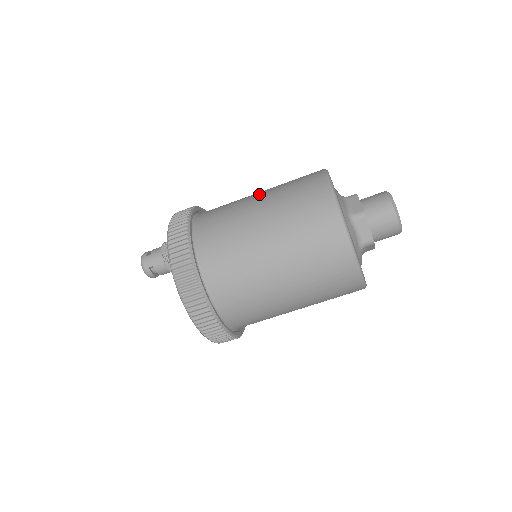
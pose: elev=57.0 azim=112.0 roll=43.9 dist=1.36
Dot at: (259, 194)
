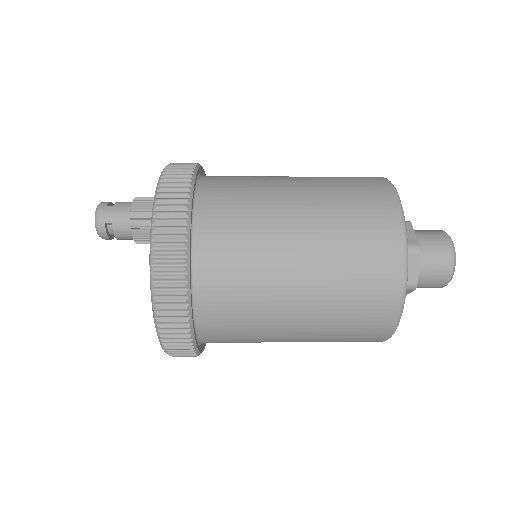
Dot at: (294, 177)
